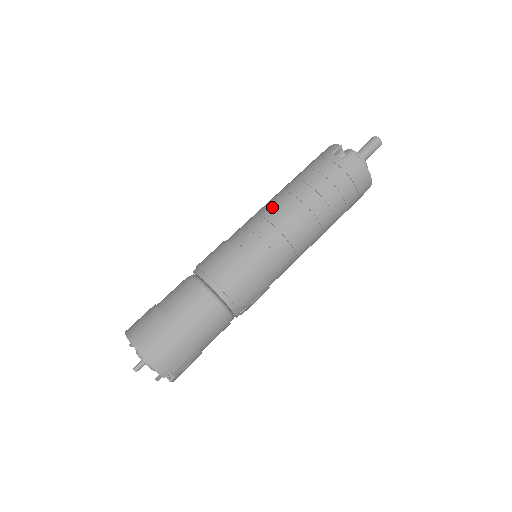
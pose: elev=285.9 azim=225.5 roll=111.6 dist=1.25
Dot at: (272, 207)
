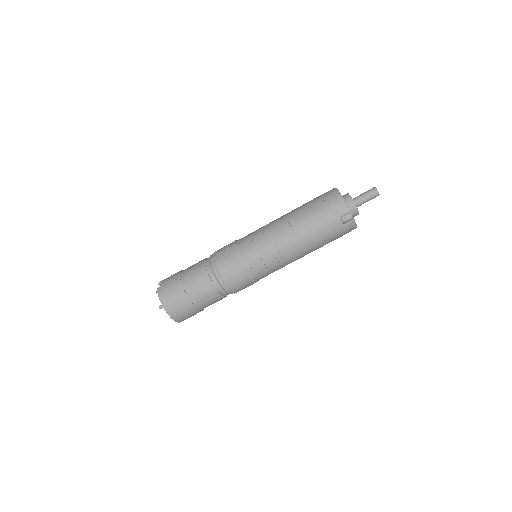
Dot at: (282, 247)
